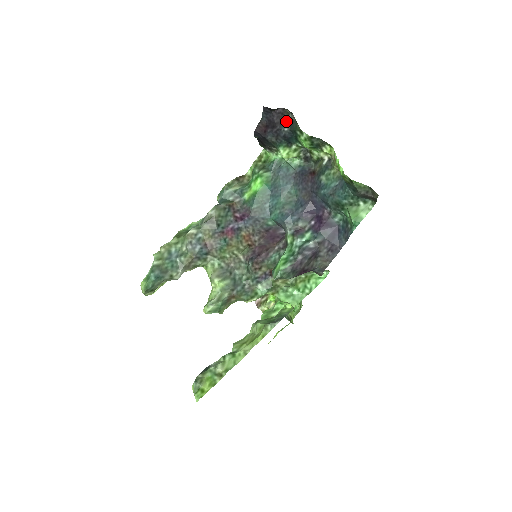
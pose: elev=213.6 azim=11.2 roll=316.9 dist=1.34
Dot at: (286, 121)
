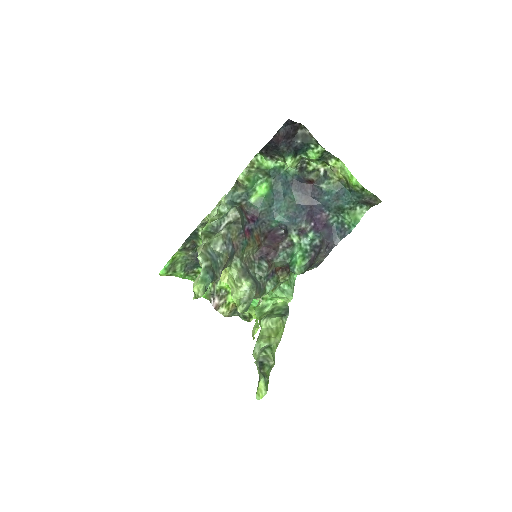
Dot at: (299, 134)
